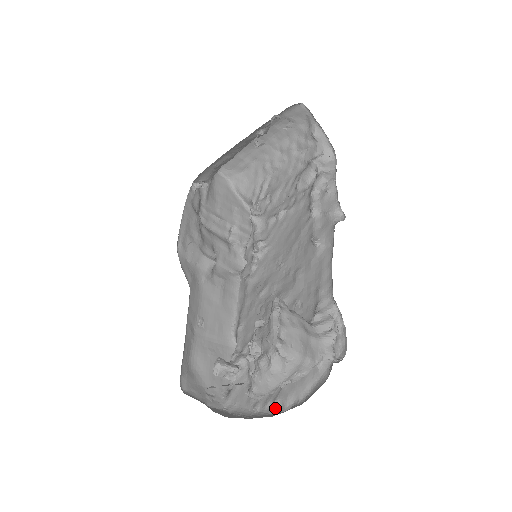
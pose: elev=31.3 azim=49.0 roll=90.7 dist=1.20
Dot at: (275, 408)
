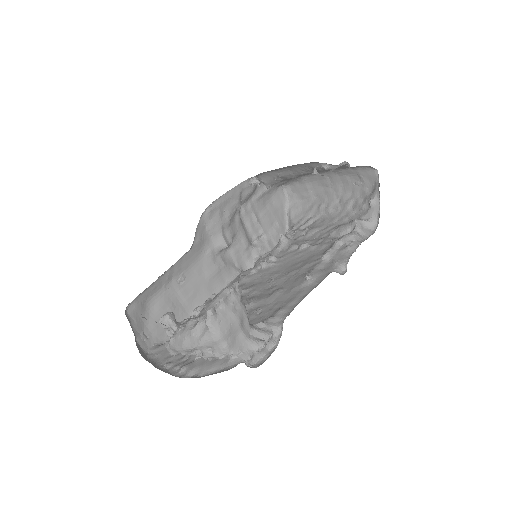
Dot at: (179, 372)
